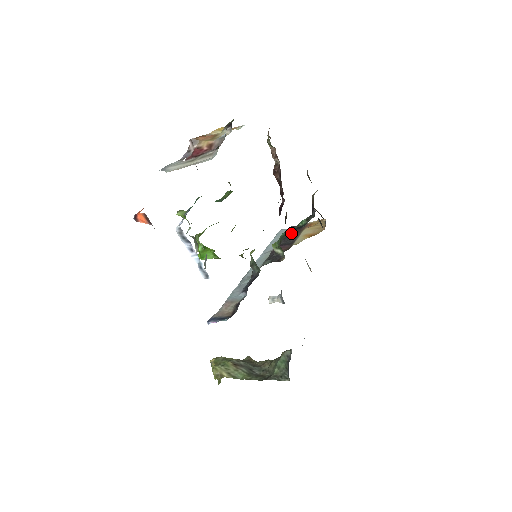
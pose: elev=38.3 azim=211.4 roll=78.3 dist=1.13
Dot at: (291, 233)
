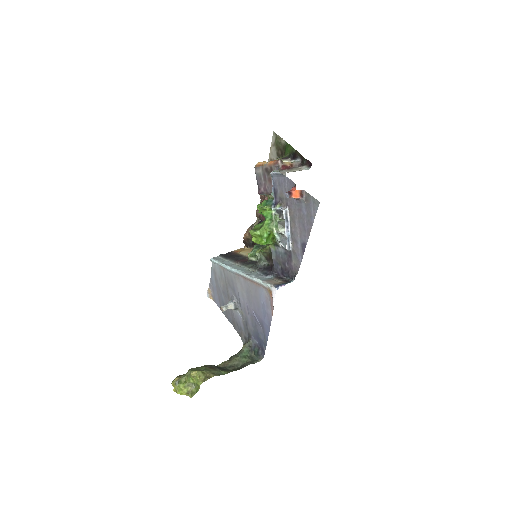
Dot at: (231, 256)
